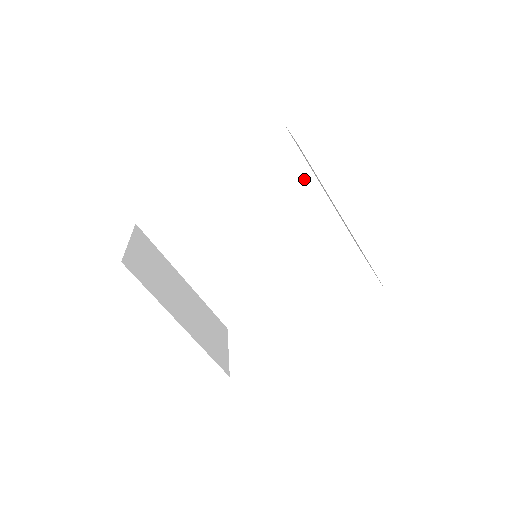
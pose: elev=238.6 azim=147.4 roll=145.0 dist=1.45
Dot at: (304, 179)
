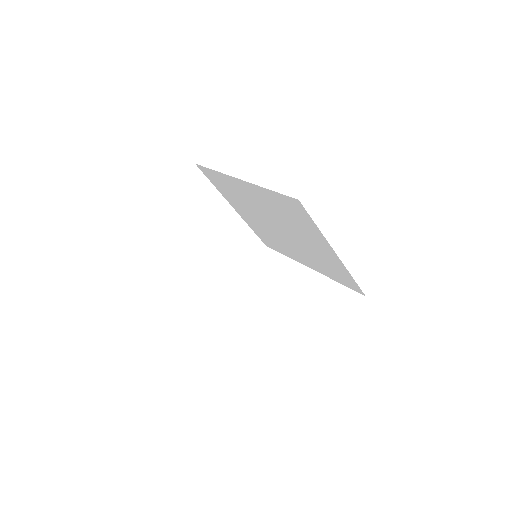
Dot at: (318, 235)
